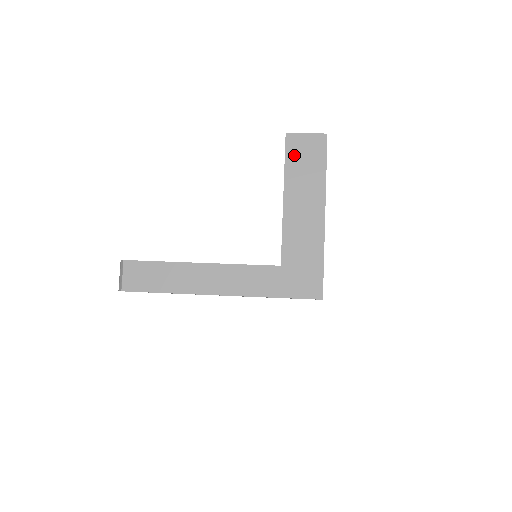
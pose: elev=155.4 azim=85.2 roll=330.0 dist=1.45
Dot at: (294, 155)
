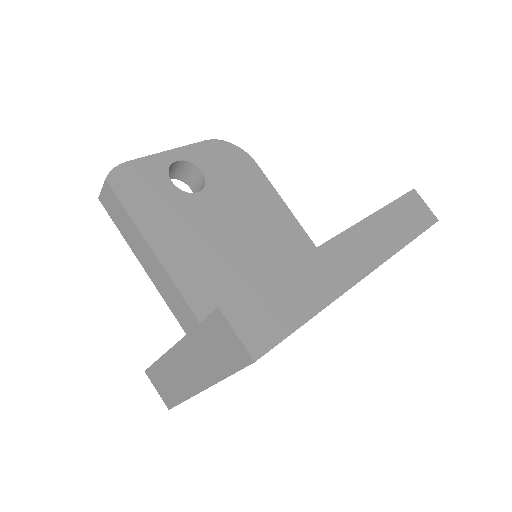
Dot at: (212, 330)
